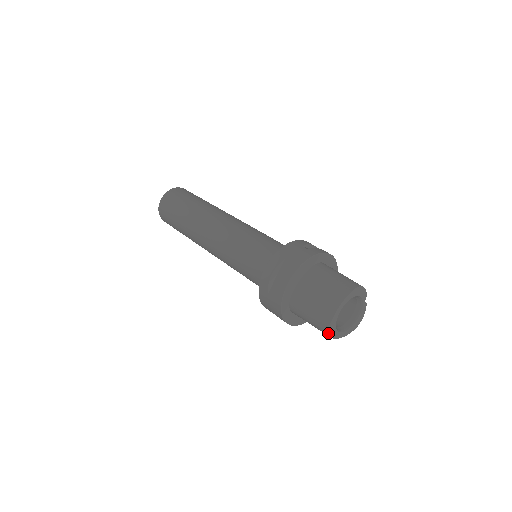
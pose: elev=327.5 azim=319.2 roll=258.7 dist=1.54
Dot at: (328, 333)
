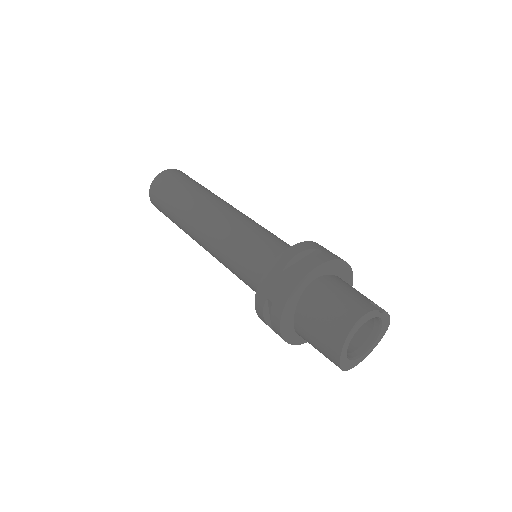
Dot at: occluded
